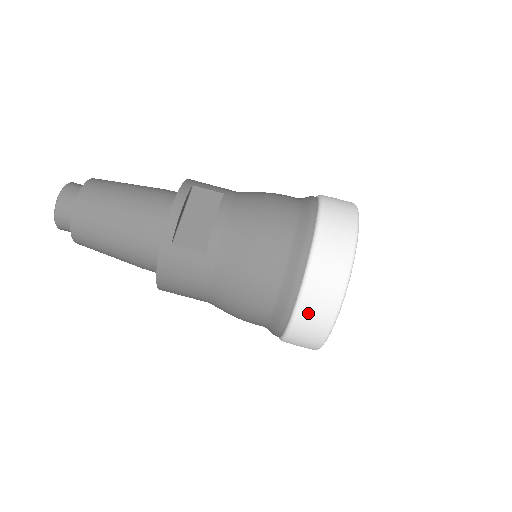
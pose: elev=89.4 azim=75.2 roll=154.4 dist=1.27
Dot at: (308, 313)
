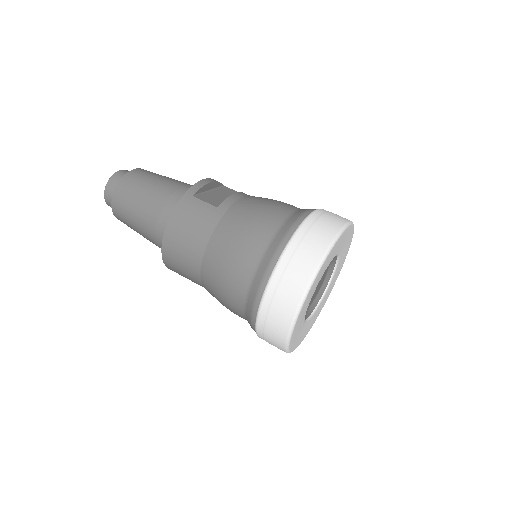
Dot at: (292, 259)
